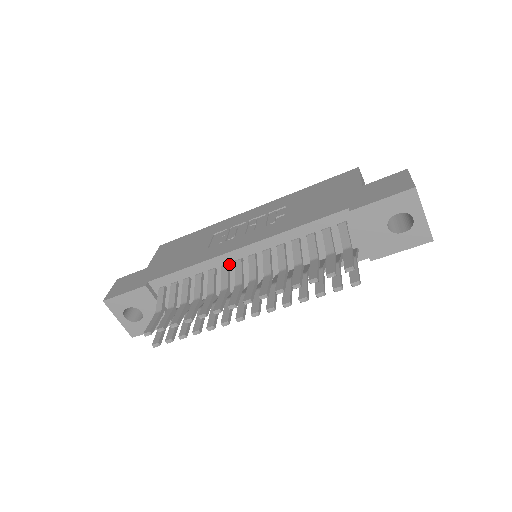
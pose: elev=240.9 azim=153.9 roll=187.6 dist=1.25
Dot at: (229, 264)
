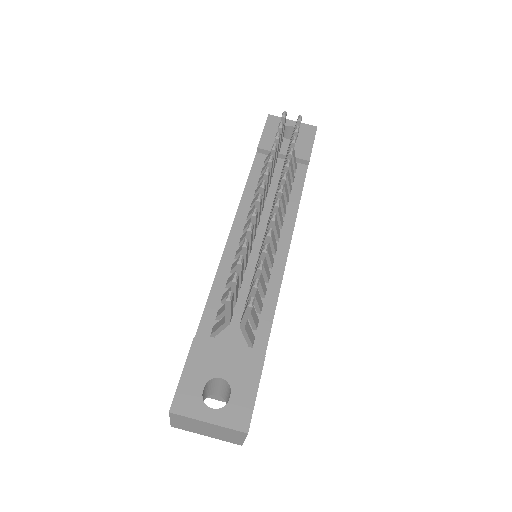
Dot at: occluded
